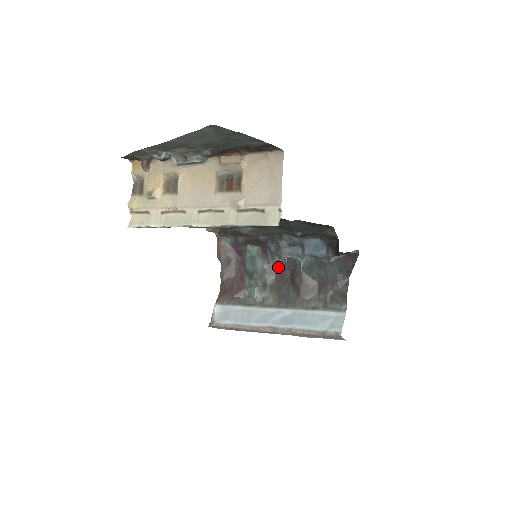
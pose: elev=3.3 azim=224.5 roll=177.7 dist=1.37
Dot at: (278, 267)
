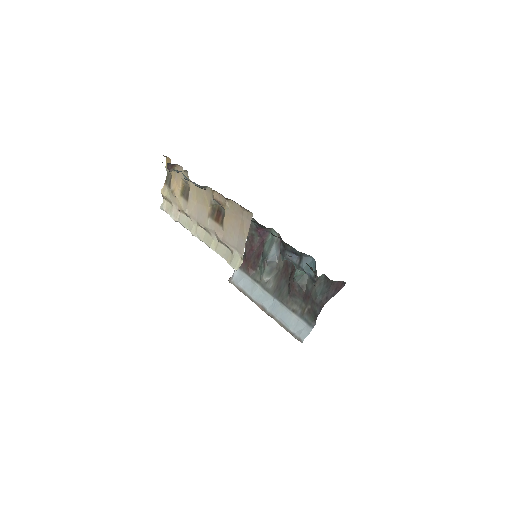
Dot at: (286, 260)
